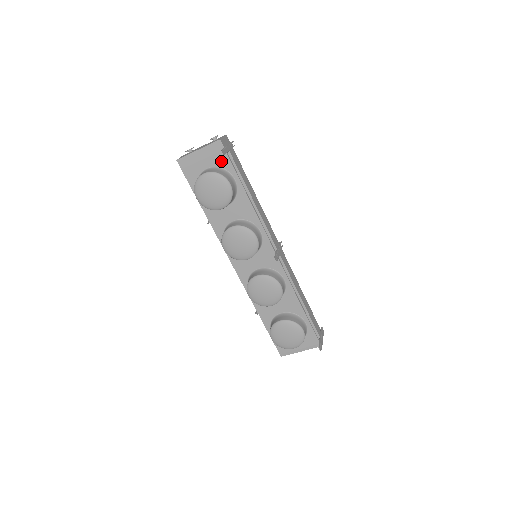
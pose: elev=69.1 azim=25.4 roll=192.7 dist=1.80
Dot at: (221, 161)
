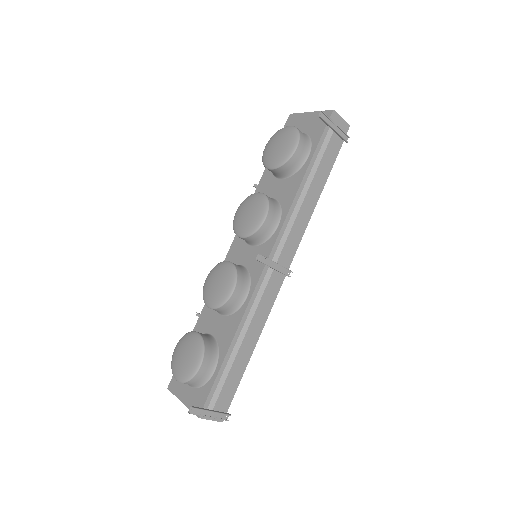
Dot at: (316, 131)
